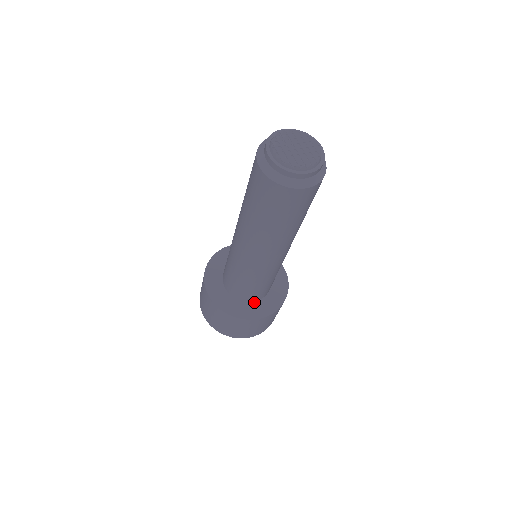
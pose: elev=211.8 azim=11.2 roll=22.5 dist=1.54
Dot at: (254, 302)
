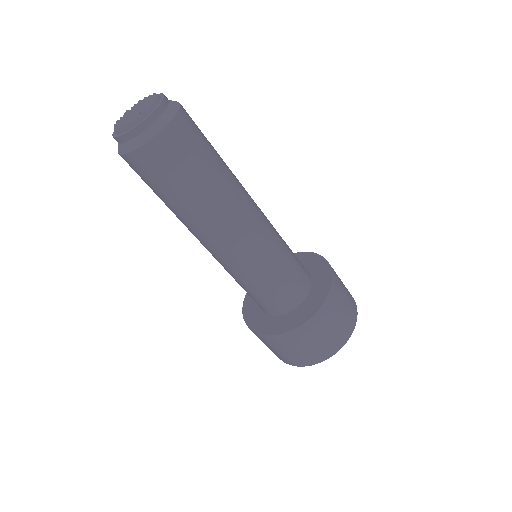
Dot at: (281, 315)
